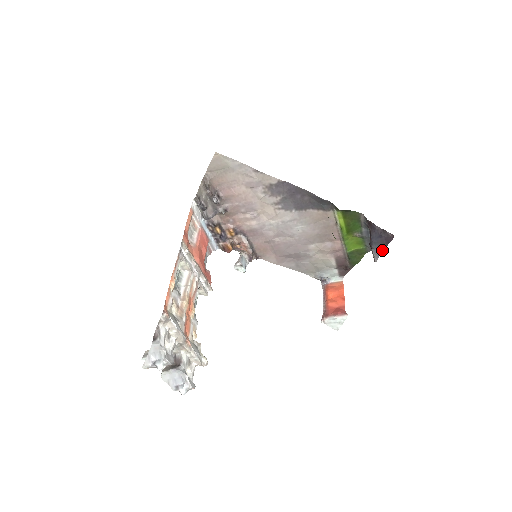
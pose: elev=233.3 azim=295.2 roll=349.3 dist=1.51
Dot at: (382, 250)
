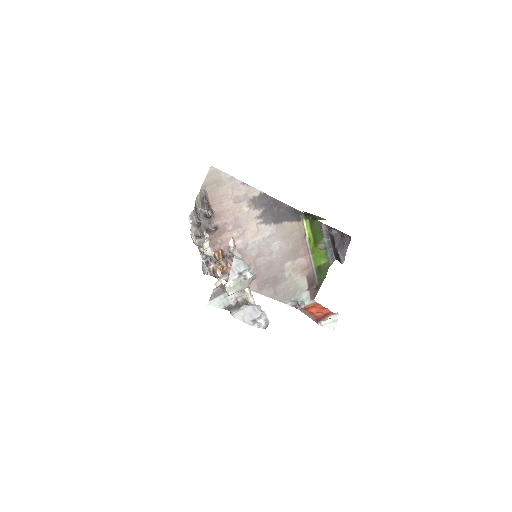
Dot at: (345, 251)
